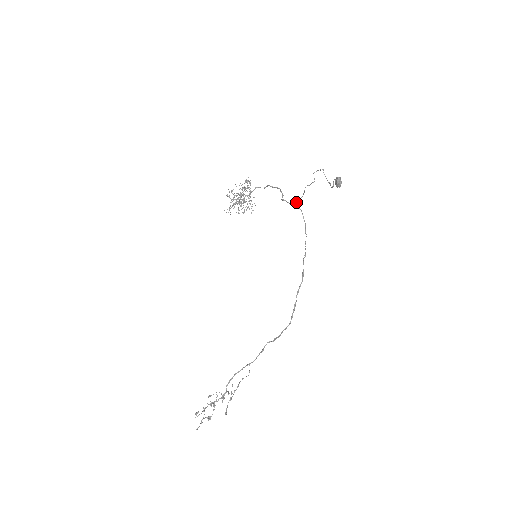
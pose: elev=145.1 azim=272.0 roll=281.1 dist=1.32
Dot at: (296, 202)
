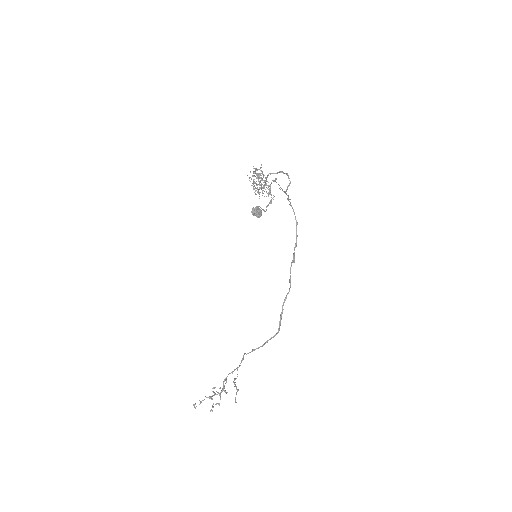
Dot at: (288, 199)
